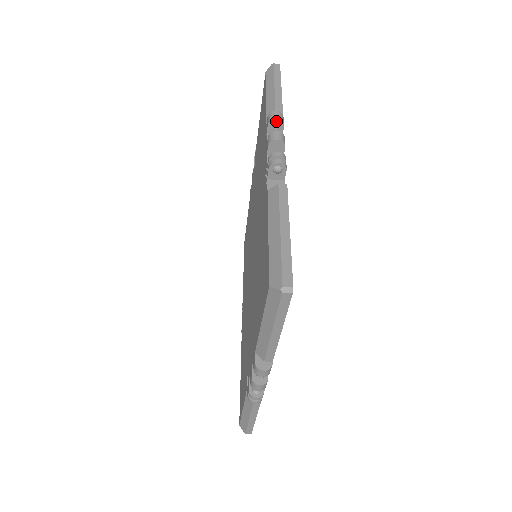
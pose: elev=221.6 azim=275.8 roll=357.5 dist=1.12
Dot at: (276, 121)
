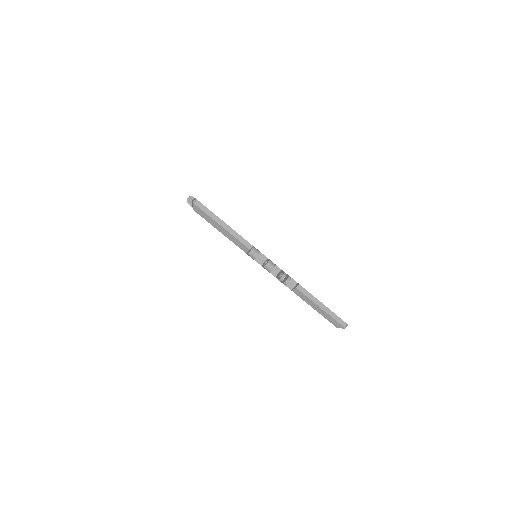
Dot at: occluded
